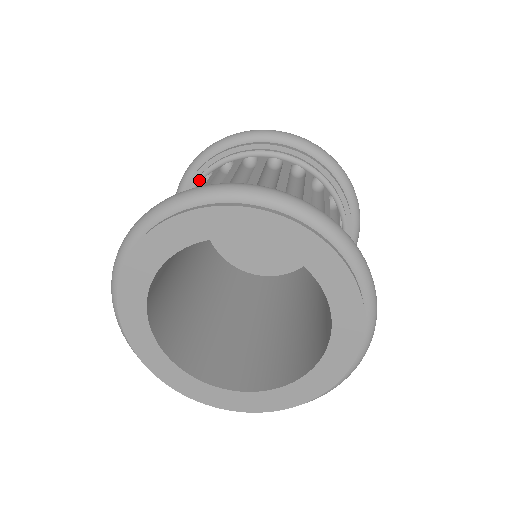
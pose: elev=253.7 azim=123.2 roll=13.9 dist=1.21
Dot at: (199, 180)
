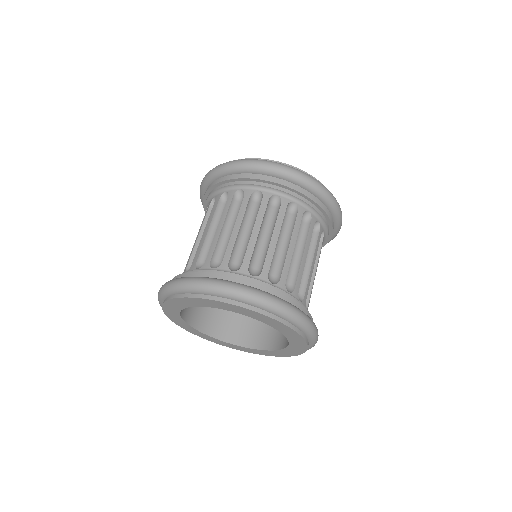
Dot at: (218, 191)
